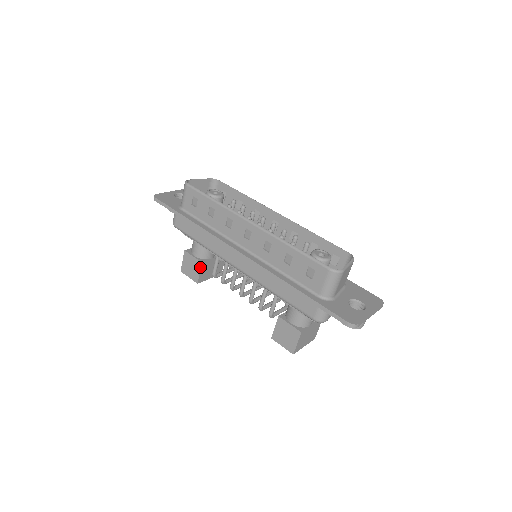
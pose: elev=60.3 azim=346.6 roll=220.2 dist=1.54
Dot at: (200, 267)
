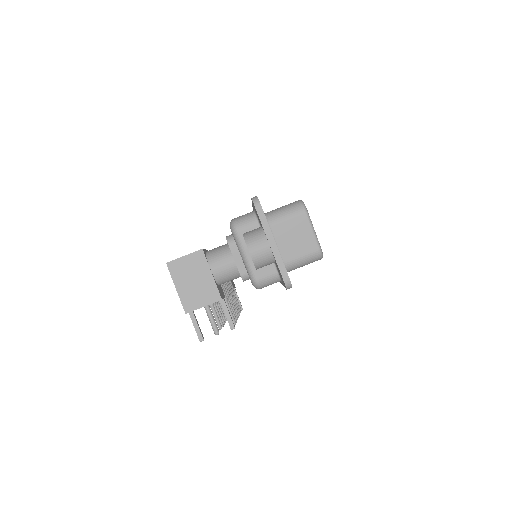
Dot at: occluded
